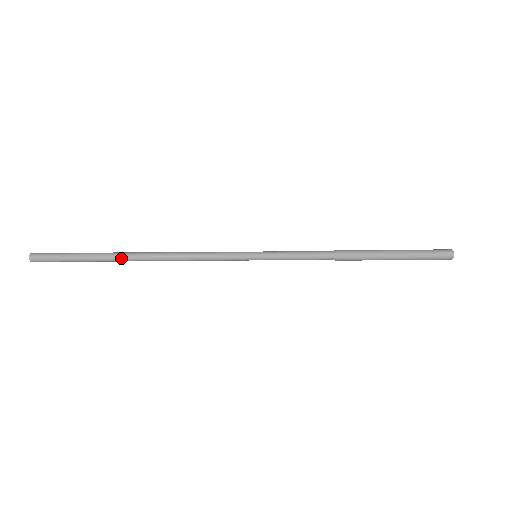
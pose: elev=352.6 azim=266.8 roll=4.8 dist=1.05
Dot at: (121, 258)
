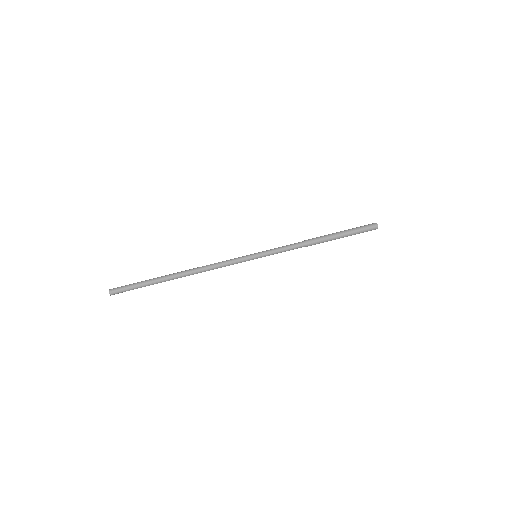
Dot at: (170, 279)
